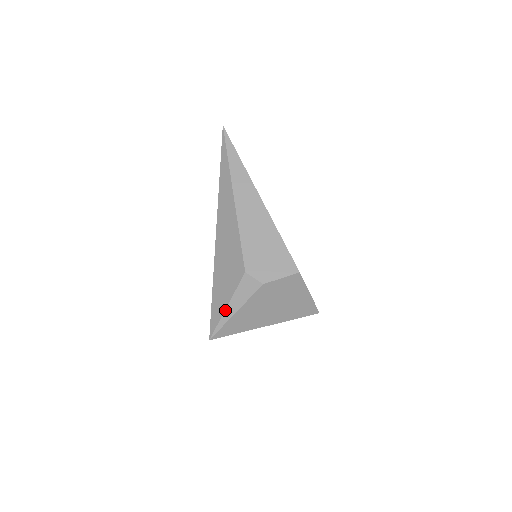
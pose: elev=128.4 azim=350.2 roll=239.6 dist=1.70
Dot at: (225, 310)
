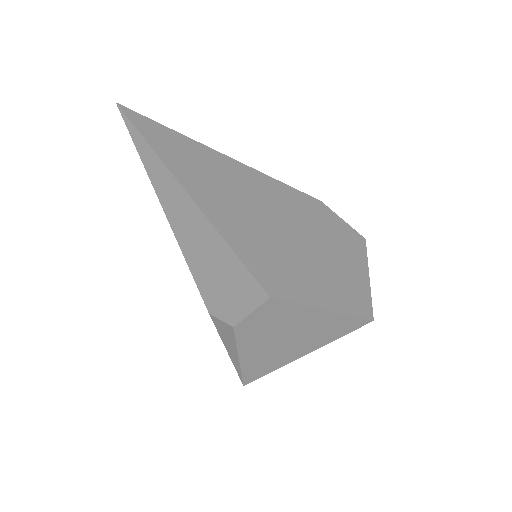
Dot at: (229, 356)
